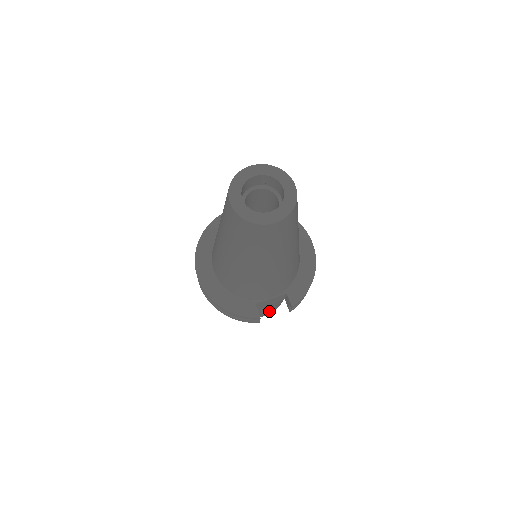
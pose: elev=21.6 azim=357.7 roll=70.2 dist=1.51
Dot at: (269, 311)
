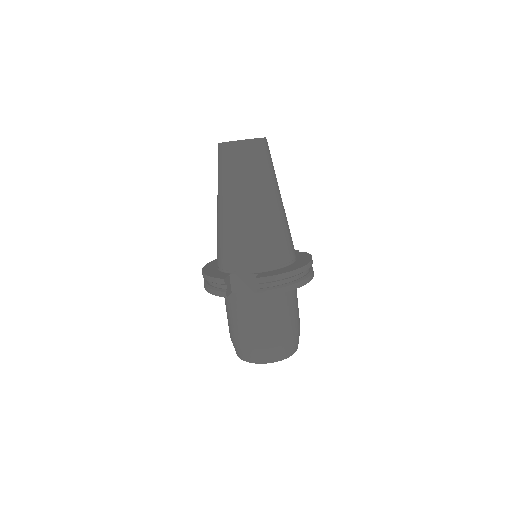
Dot at: (257, 335)
